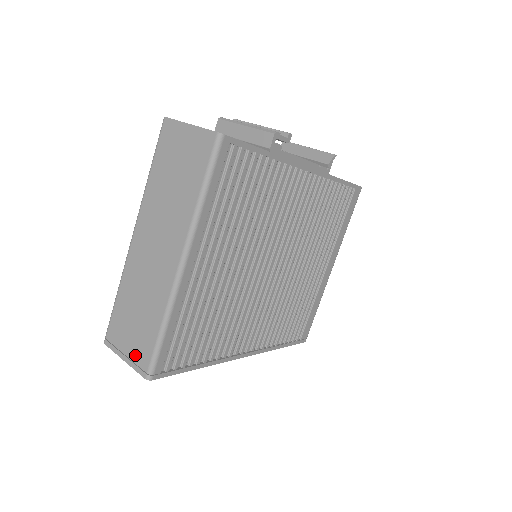
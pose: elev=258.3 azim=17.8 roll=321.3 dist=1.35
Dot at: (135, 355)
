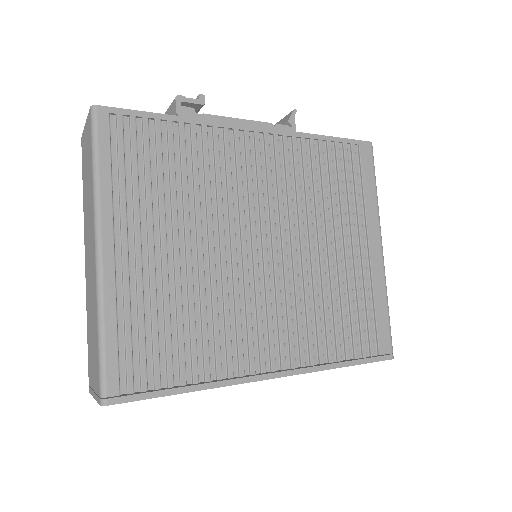
Dot at: (95, 384)
